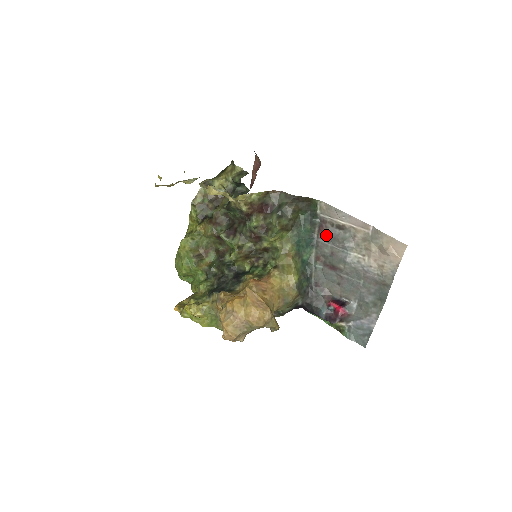
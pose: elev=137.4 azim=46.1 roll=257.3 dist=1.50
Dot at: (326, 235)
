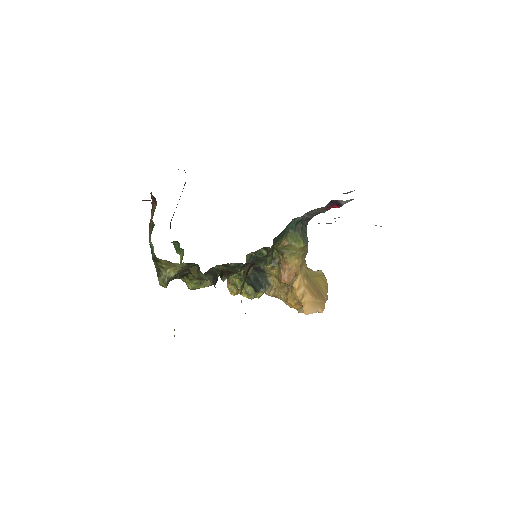
Dot at: occluded
